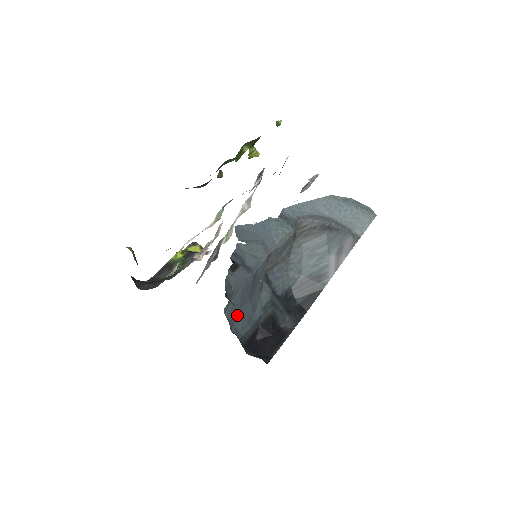
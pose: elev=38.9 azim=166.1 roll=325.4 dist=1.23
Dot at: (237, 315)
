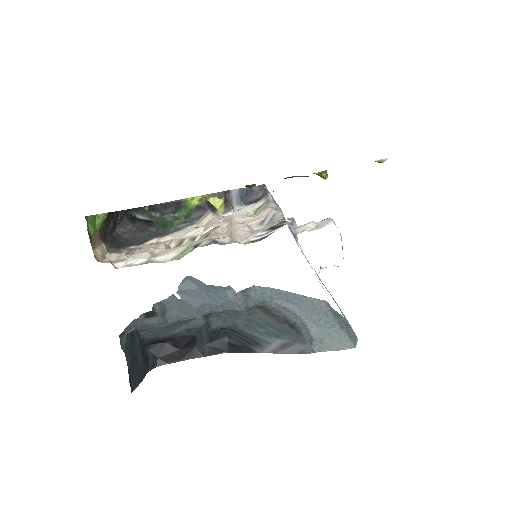
Dot at: (150, 329)
